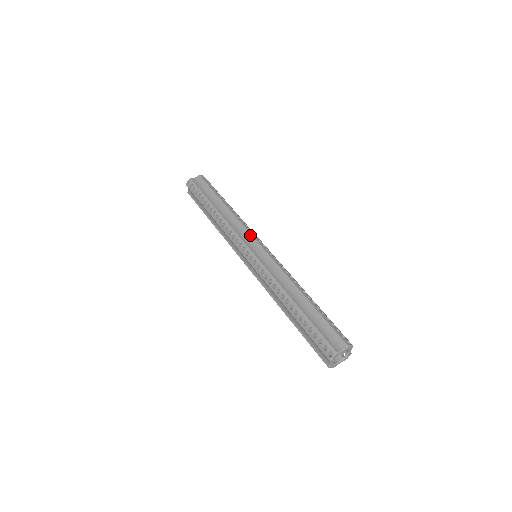
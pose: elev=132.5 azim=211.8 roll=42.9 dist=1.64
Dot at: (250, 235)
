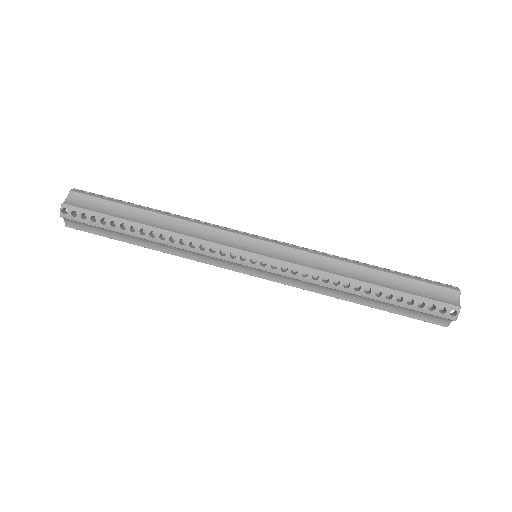
Dot at: (233, 234)
